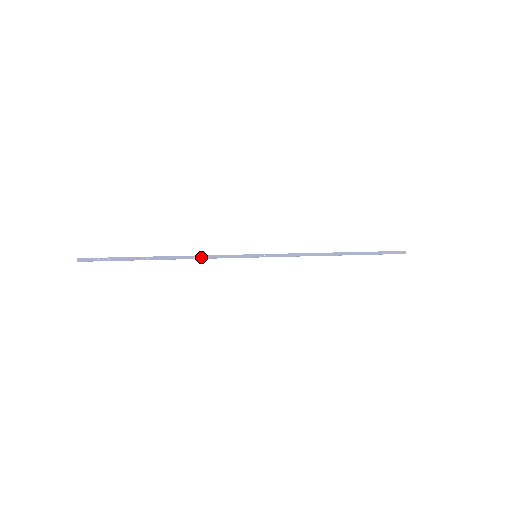
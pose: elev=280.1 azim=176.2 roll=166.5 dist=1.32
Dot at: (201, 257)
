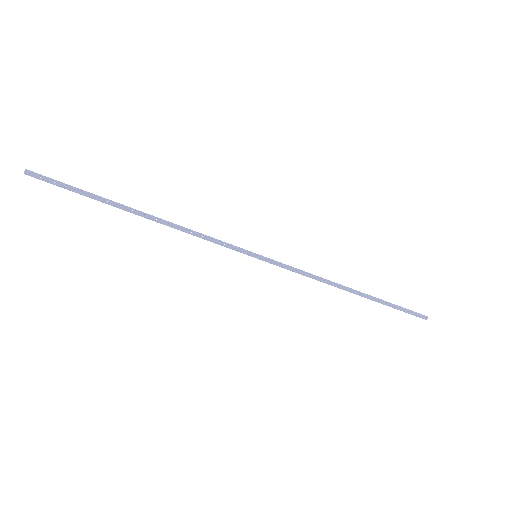
Dot at: (189, 231)
